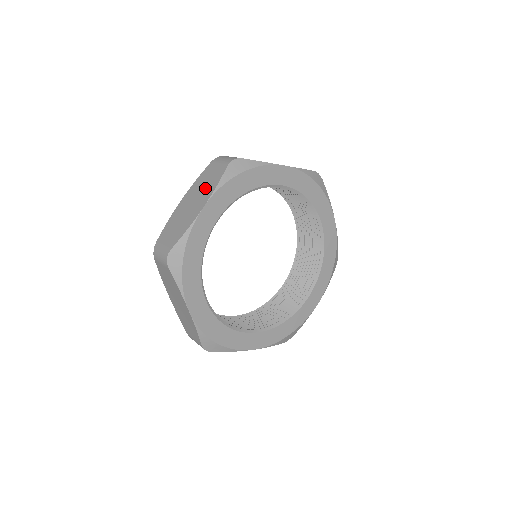
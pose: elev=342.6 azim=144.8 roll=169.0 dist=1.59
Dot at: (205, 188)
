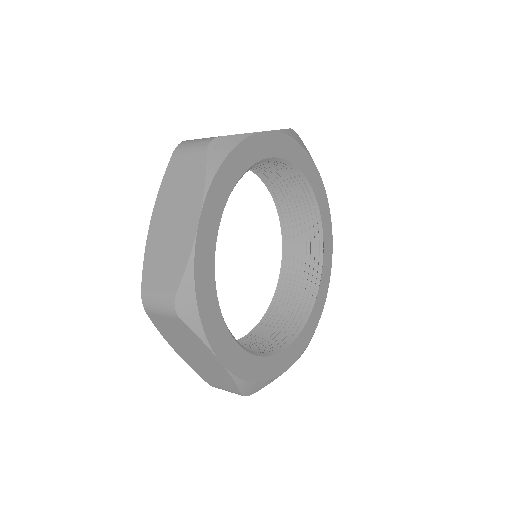
Dot at: (185, 192)
